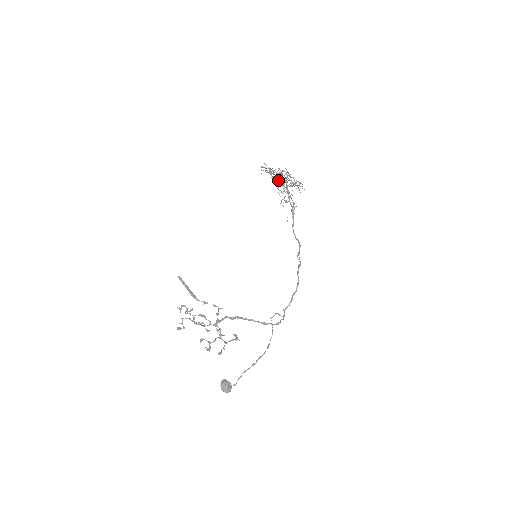
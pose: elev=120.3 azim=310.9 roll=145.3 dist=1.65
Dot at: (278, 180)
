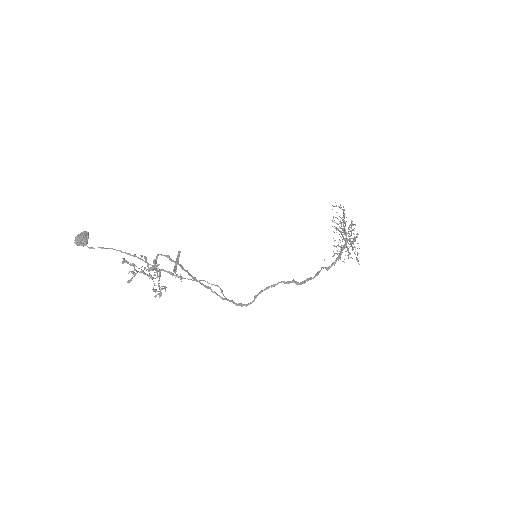
Dot at: (344, 240)
